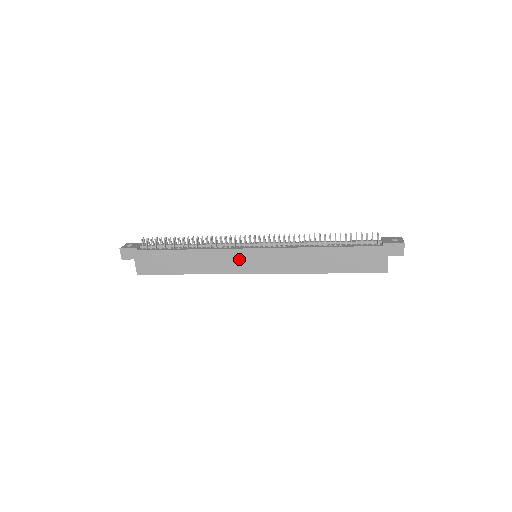
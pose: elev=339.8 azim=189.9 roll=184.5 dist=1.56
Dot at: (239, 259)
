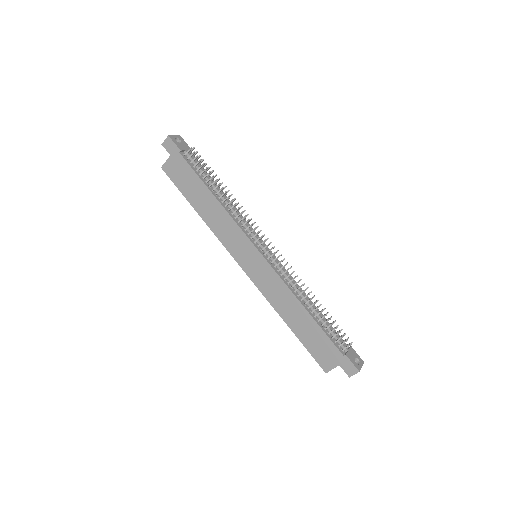
Dot at: (242, 246)
